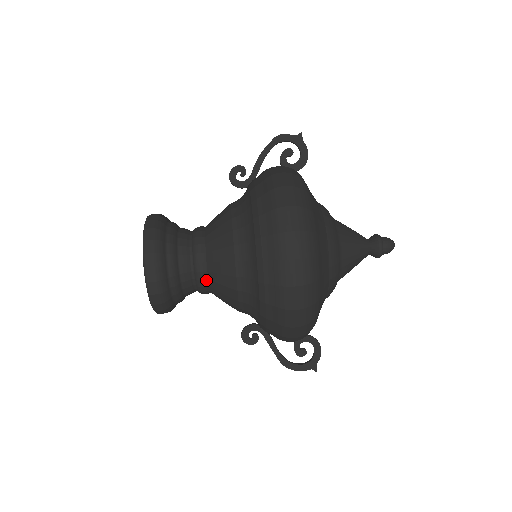
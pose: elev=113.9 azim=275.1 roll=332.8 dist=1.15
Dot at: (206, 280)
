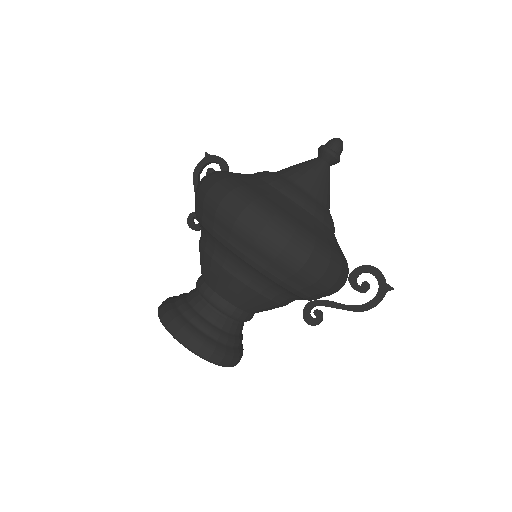
Dot at: (228, 305)
